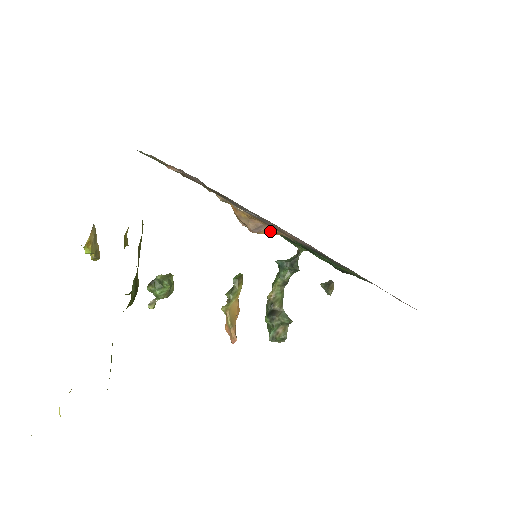
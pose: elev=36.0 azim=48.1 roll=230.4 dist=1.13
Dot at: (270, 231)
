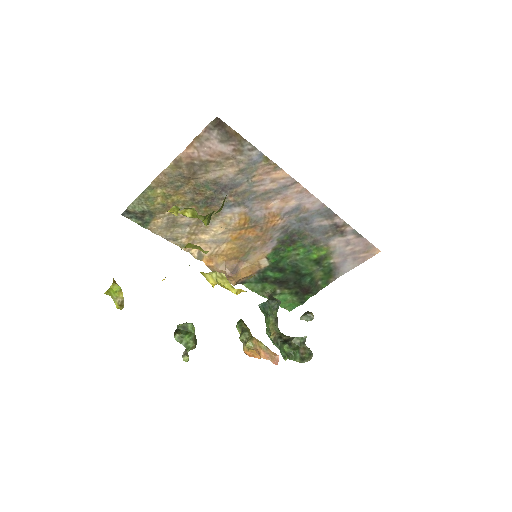
Dot at: (244, 271)
